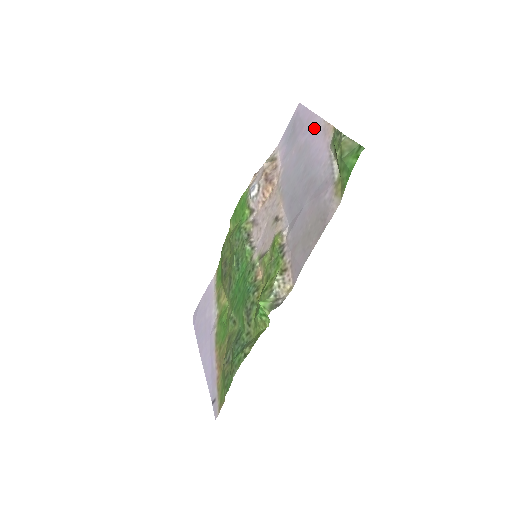
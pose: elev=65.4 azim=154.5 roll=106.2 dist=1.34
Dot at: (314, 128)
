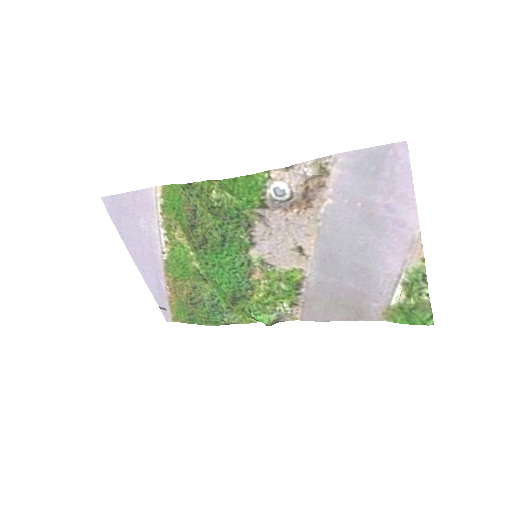
Dot at: (404, 223)
